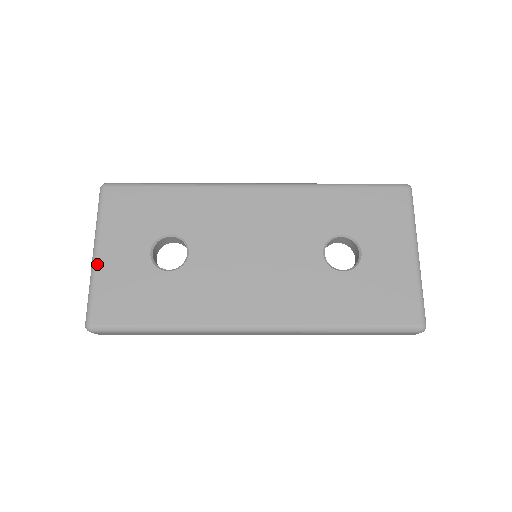
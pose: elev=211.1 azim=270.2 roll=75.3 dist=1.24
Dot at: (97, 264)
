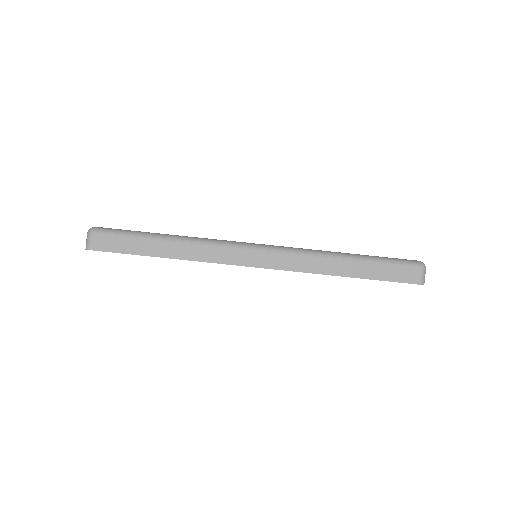
Dot at: occluded
